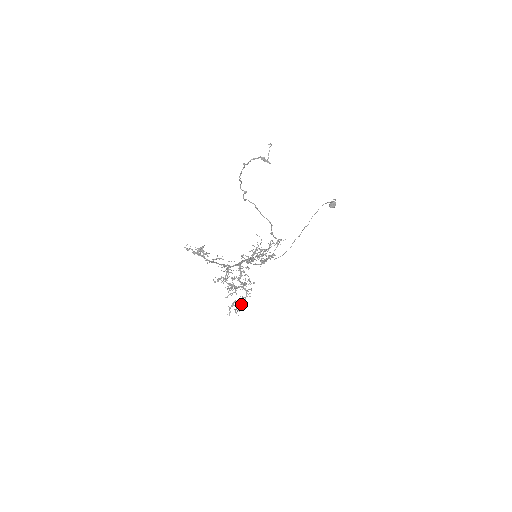
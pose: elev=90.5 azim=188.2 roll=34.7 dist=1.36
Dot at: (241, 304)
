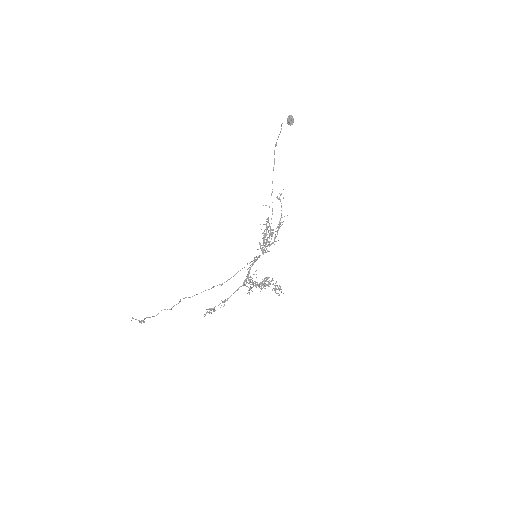
Dot at: (278, 289)
